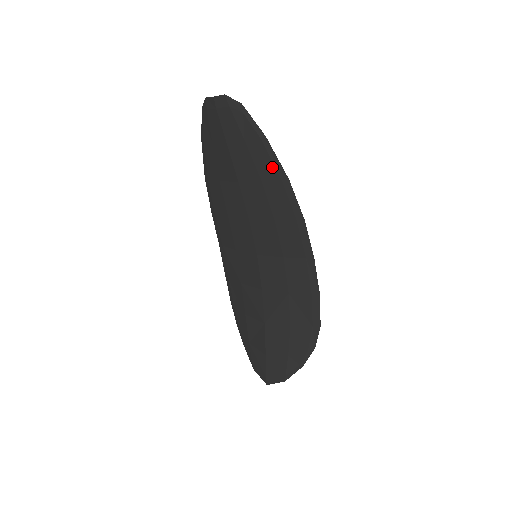
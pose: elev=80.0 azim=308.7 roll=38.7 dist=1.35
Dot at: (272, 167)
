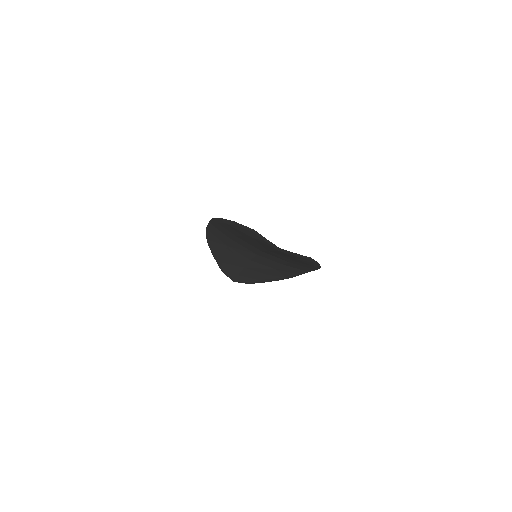
Dot at: (311, 265)
